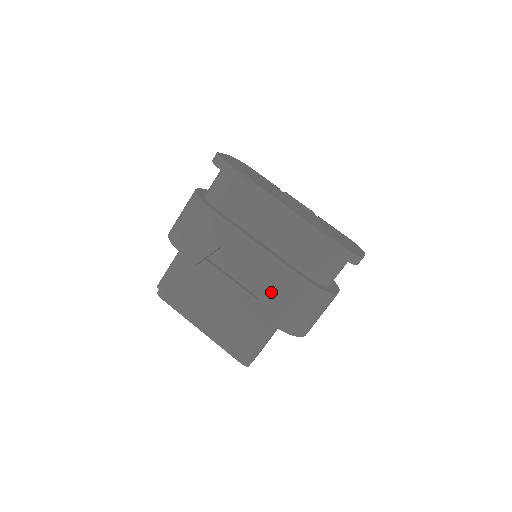
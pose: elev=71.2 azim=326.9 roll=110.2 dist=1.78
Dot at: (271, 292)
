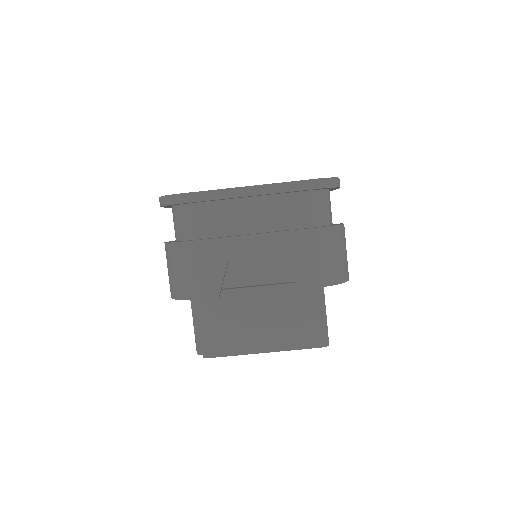
Dot at: (298, 262)
